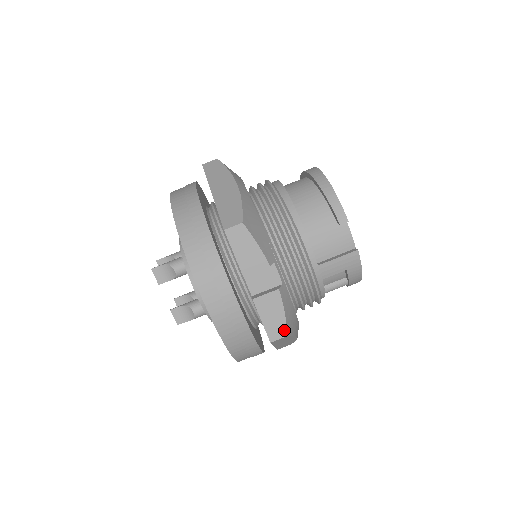
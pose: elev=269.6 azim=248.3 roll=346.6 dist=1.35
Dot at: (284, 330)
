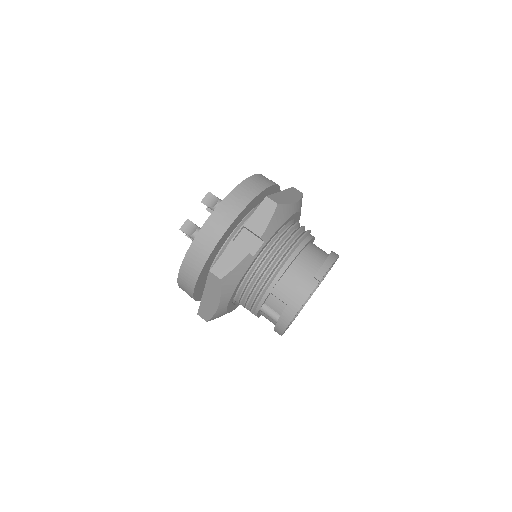
Dot at: (223, 274)
